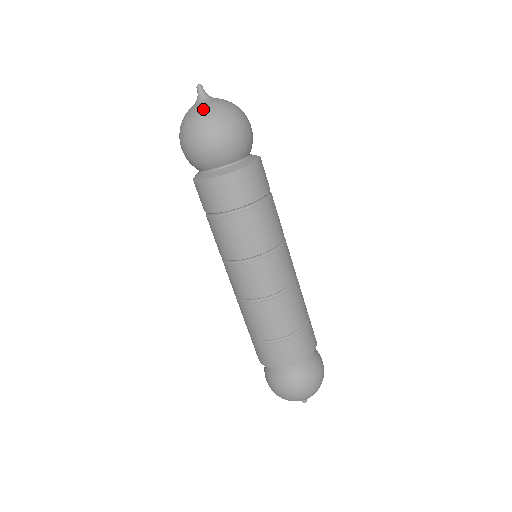
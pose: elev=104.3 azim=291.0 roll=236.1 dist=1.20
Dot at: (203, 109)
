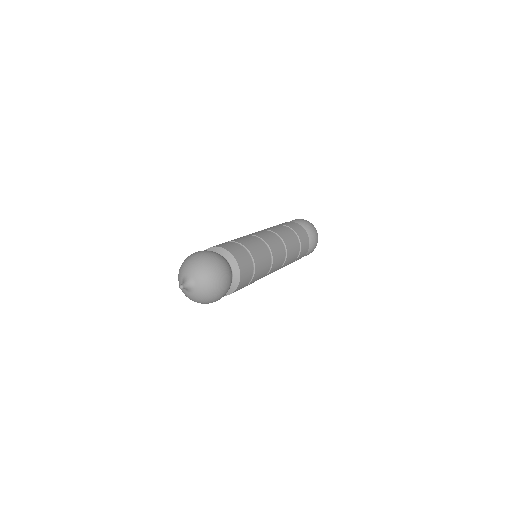
Dot at: (203, 293)
